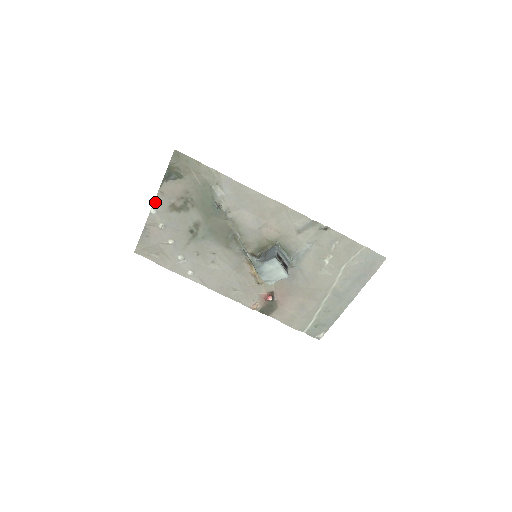
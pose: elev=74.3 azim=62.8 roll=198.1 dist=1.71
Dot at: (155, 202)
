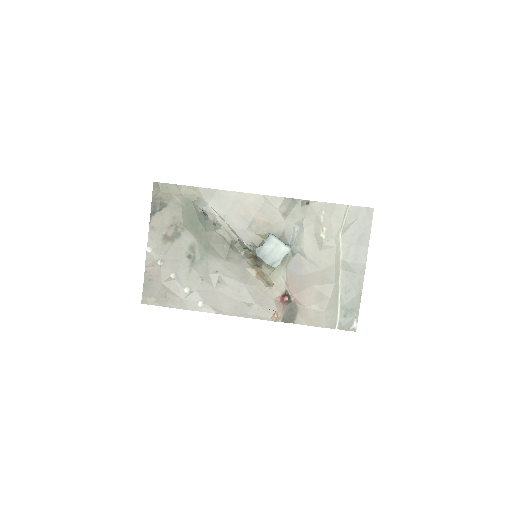
Dot at: (149, 240)
